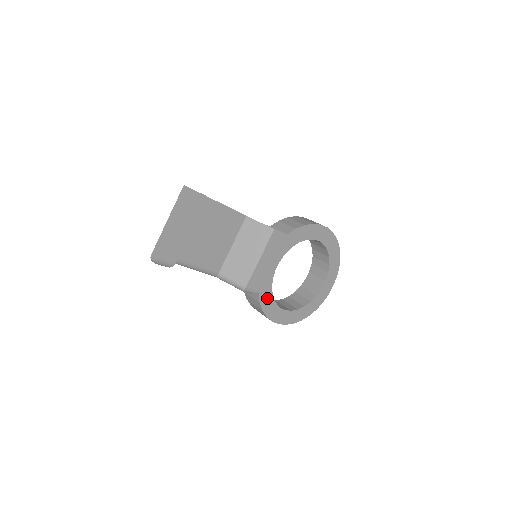
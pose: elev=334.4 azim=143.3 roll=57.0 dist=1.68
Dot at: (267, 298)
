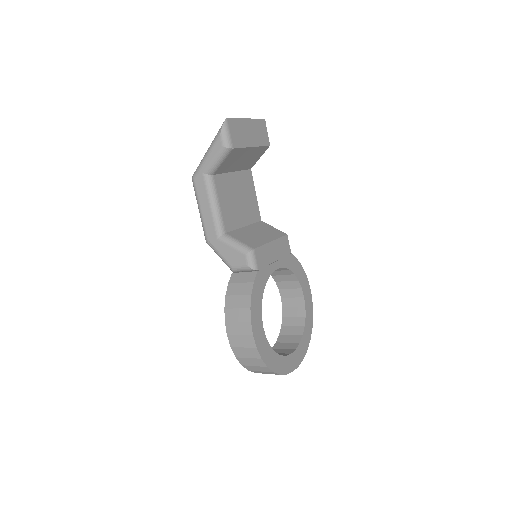
Dot at: (259, 288)
